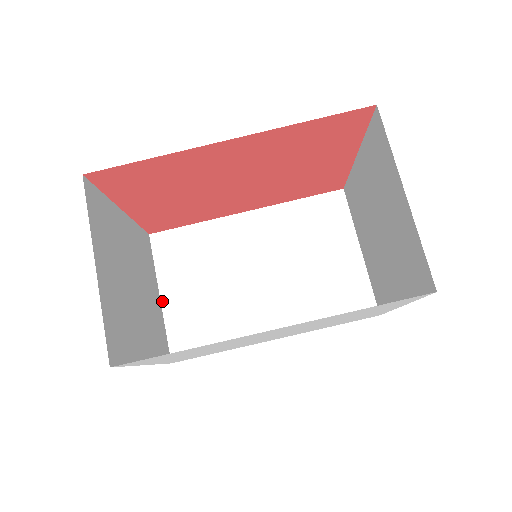
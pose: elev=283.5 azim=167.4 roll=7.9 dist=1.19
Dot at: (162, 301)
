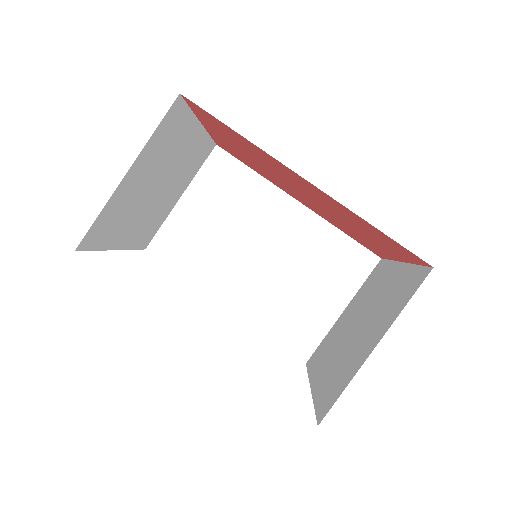
Dot at: (179, 202)
